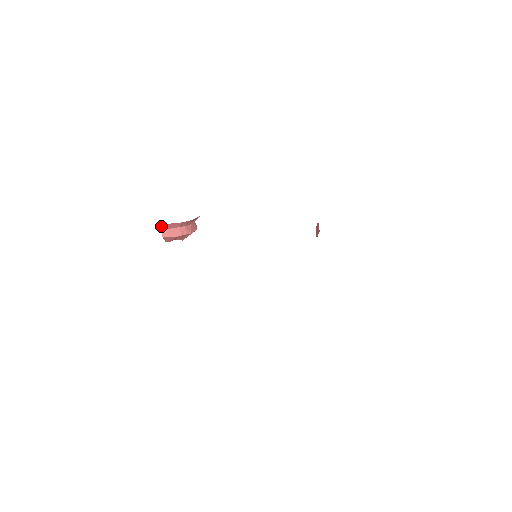
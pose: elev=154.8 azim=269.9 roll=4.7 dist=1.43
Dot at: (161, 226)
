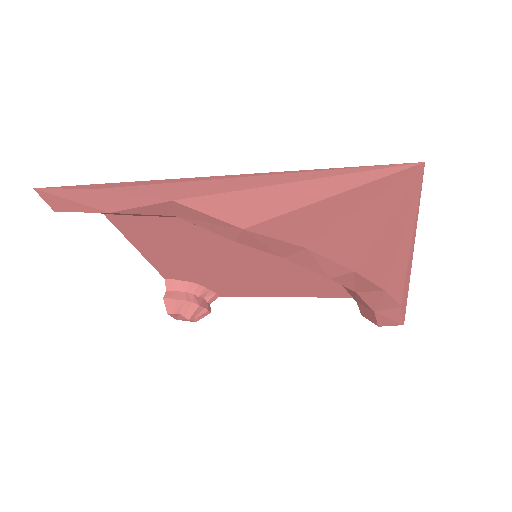
Dot at: (165, 284)
